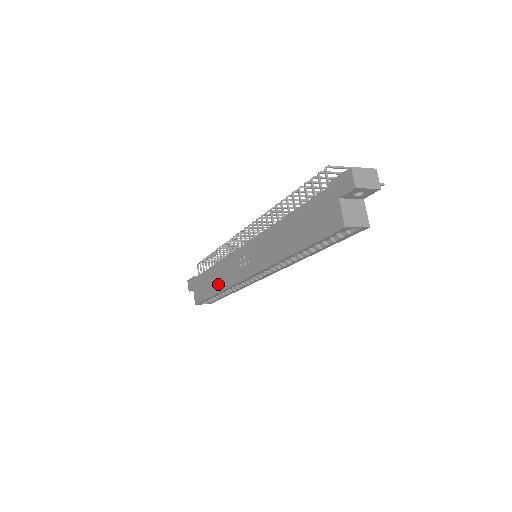
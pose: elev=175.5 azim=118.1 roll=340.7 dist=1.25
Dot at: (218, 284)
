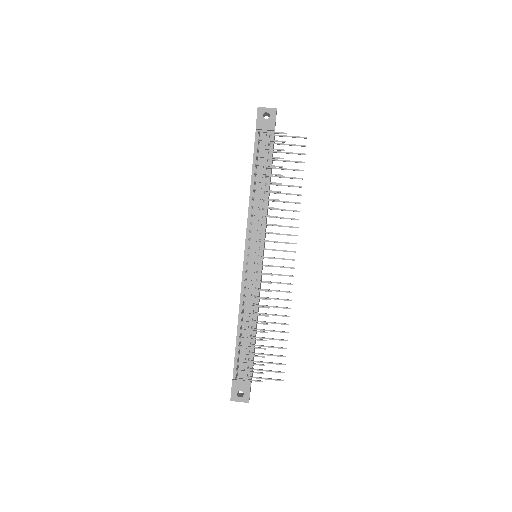
Dot at: occluded
